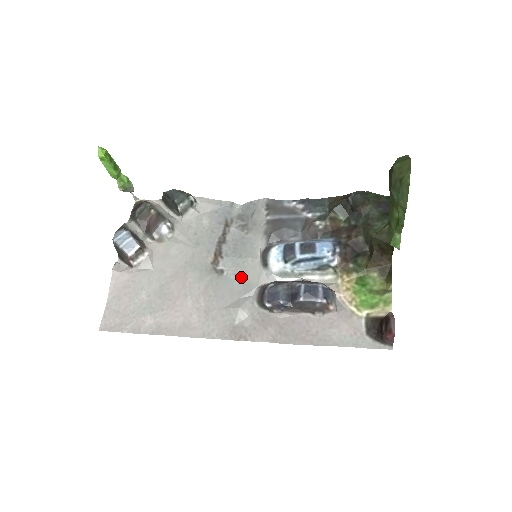
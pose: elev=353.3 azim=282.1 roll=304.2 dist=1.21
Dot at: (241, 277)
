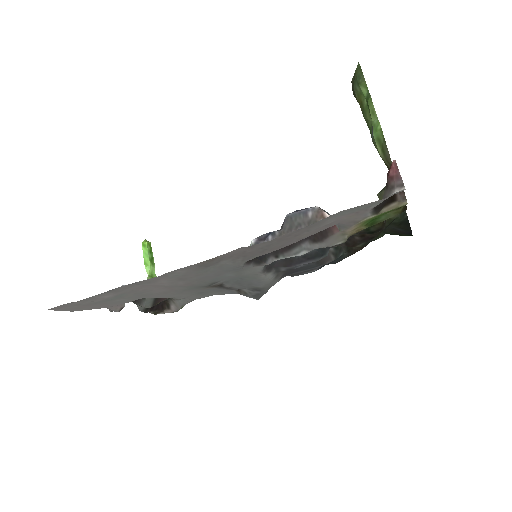
Dot at: (235, 275)
